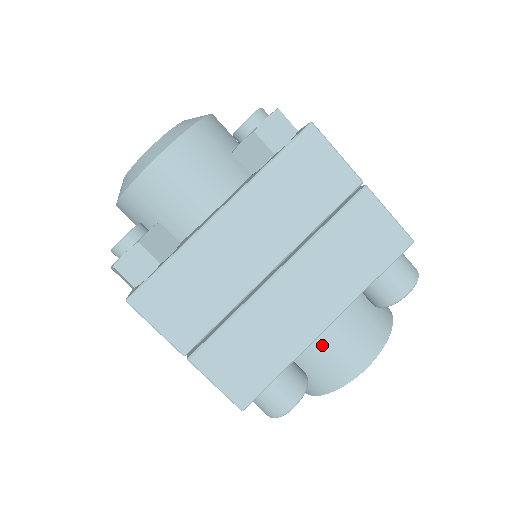
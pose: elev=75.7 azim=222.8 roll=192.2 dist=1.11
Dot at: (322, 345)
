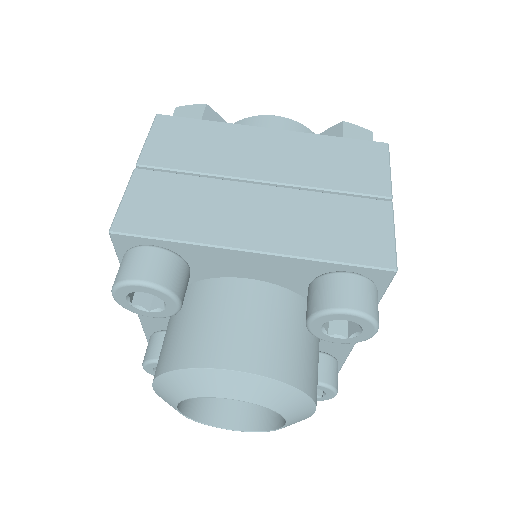
Dot at: (224, 306)
